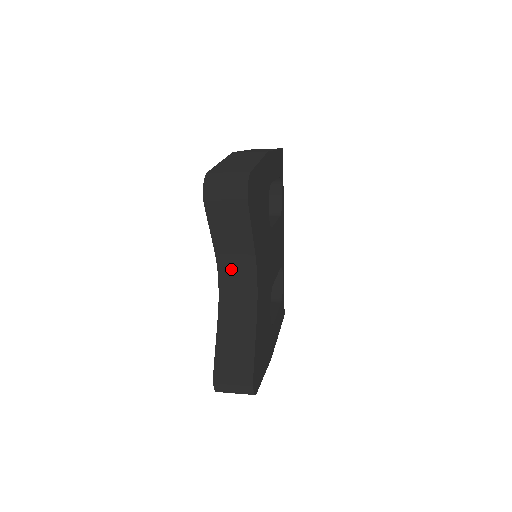
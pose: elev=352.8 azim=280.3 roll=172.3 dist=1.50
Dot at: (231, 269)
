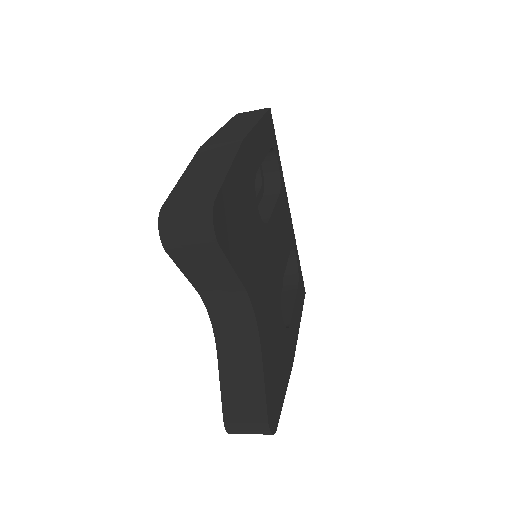
Dot at: (221, 304)
